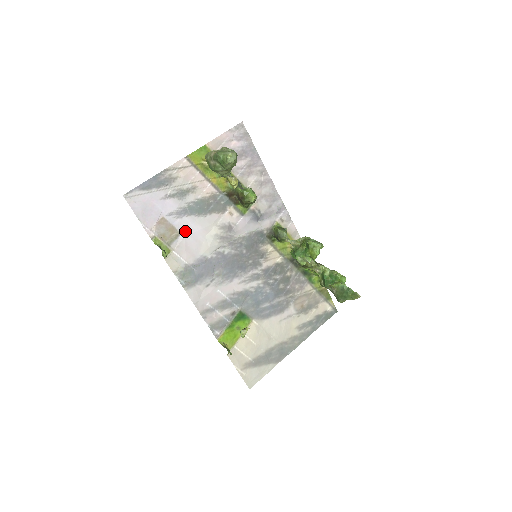
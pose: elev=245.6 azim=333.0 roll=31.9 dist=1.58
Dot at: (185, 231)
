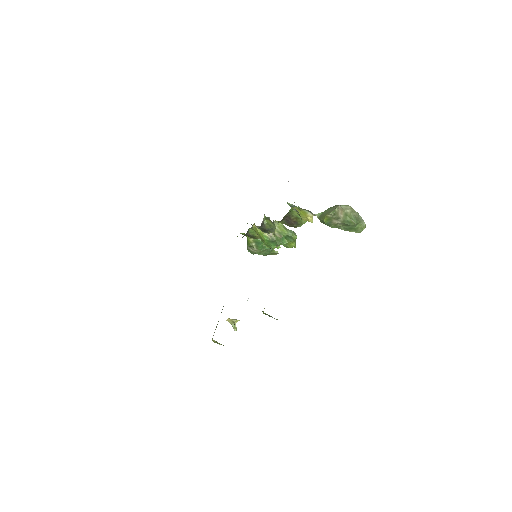
Dot at: occluded
